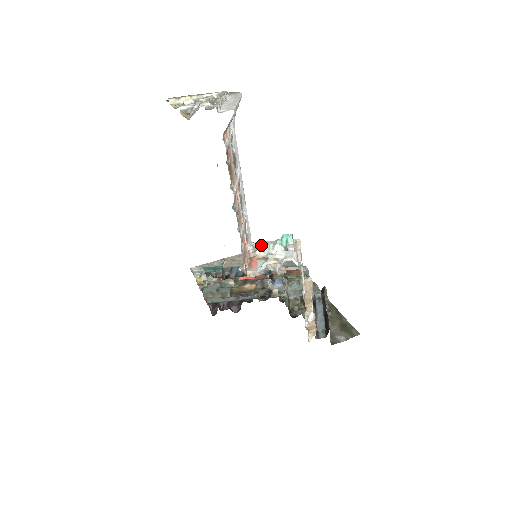
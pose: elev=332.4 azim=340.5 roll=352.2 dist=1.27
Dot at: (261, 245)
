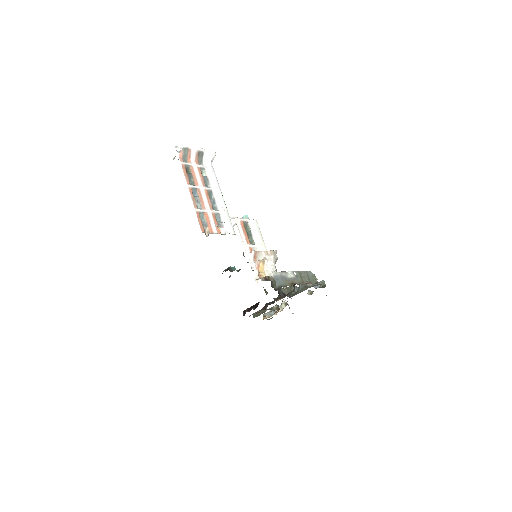
Dot at: occluded
